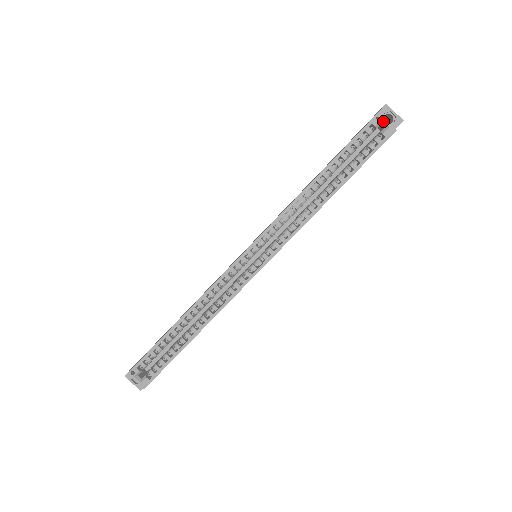
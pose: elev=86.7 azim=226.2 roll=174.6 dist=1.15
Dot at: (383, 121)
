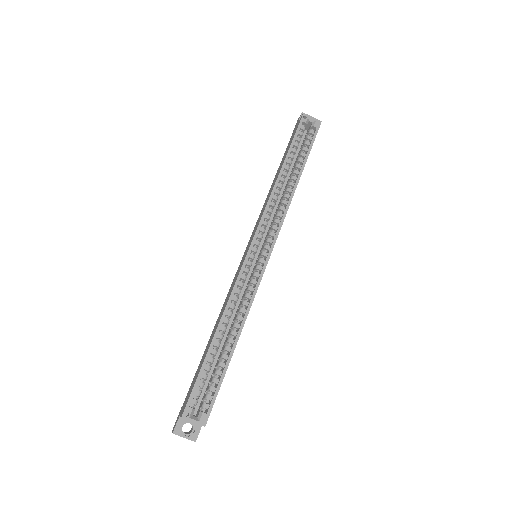
Dot at: (309, 118)
